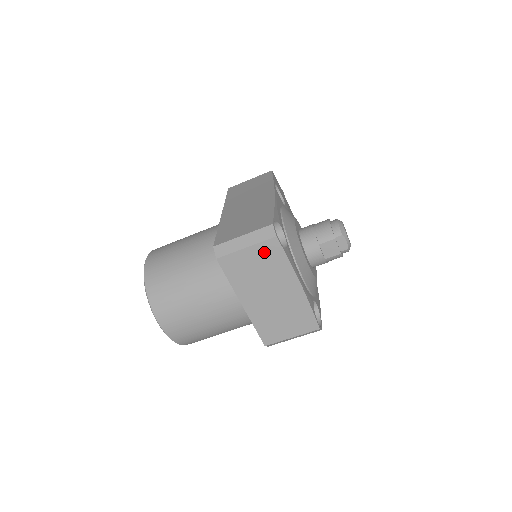
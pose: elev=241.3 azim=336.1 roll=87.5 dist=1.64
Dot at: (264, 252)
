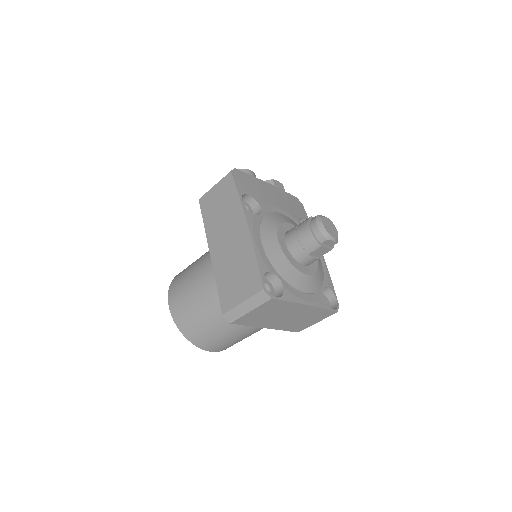
Dot at: (267, 307)
